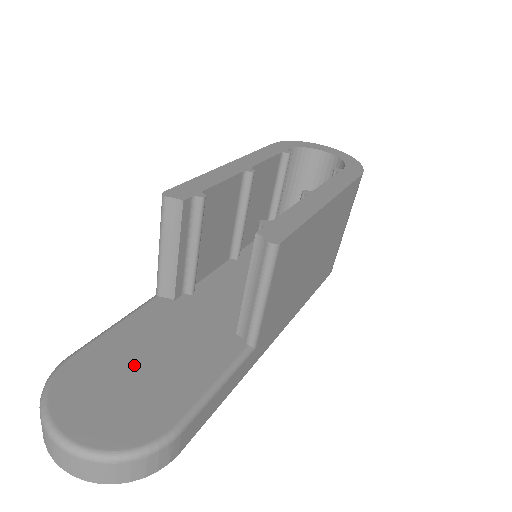
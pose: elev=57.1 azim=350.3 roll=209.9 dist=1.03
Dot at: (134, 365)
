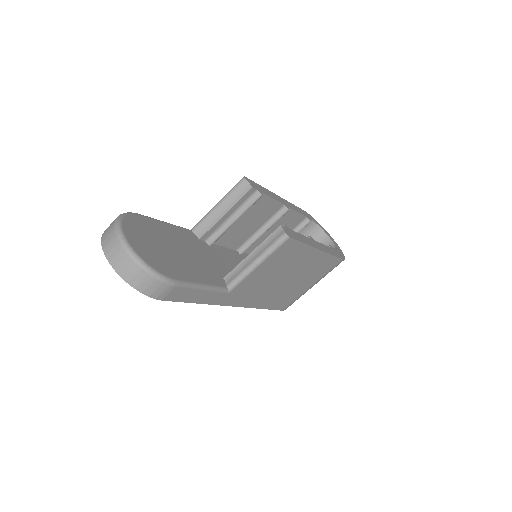
Dot at: (168, 244)
